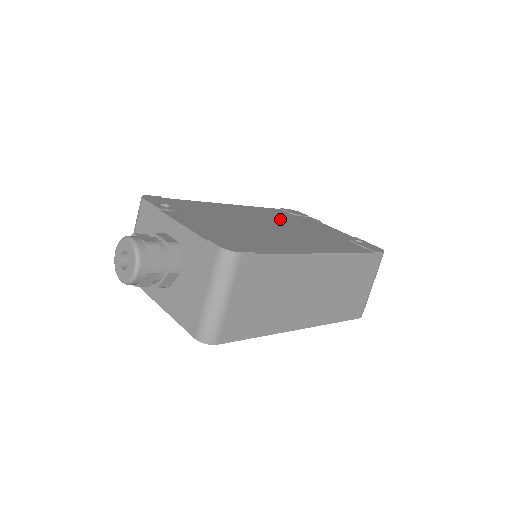
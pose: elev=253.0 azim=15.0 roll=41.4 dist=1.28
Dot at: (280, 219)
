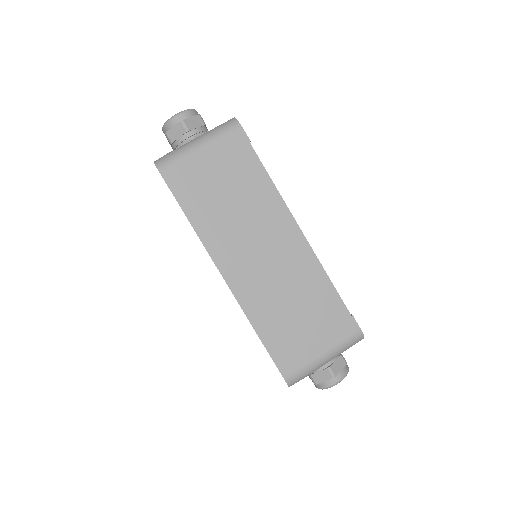
Dot at: occluded
